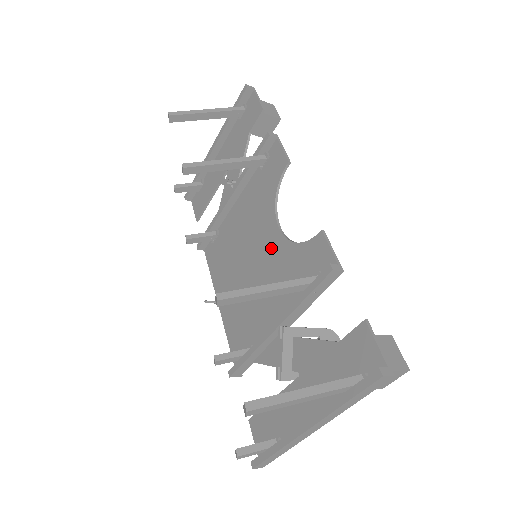
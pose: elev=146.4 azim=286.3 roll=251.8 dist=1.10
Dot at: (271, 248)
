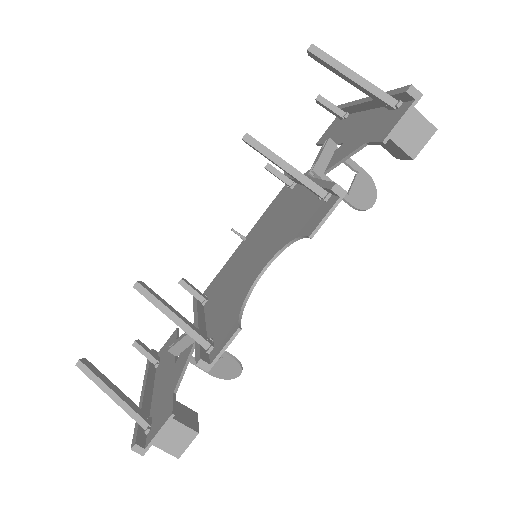
Dot at: (253, 271)
